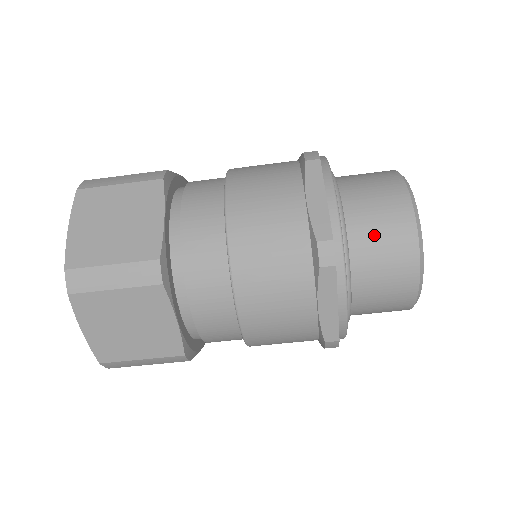
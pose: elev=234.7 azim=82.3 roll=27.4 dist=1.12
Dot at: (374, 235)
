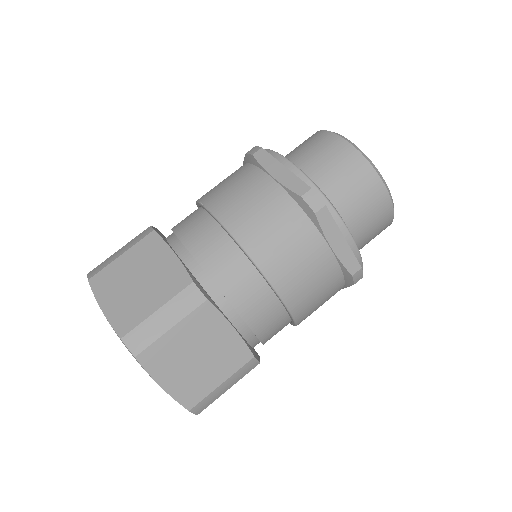
Dot at: (295, 149)
